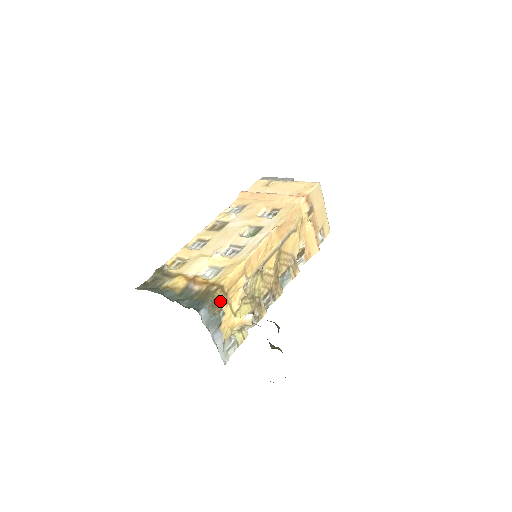
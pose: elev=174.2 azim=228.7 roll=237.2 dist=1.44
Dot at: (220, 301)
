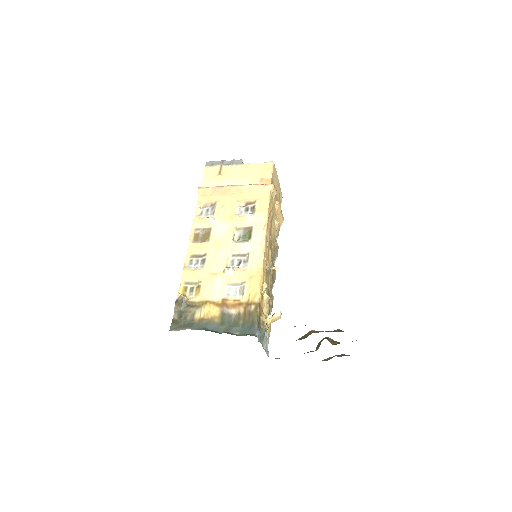
Dot at: (260, 316)
